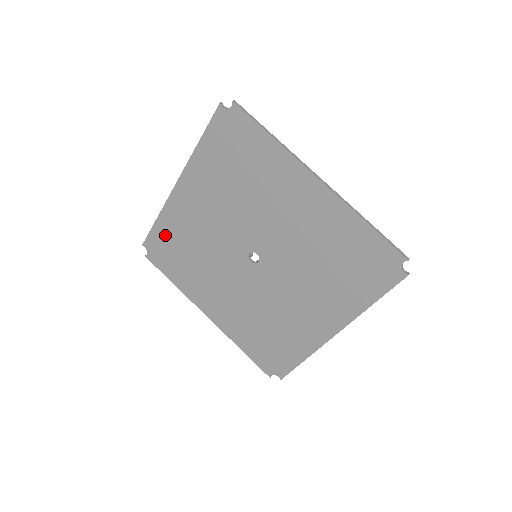
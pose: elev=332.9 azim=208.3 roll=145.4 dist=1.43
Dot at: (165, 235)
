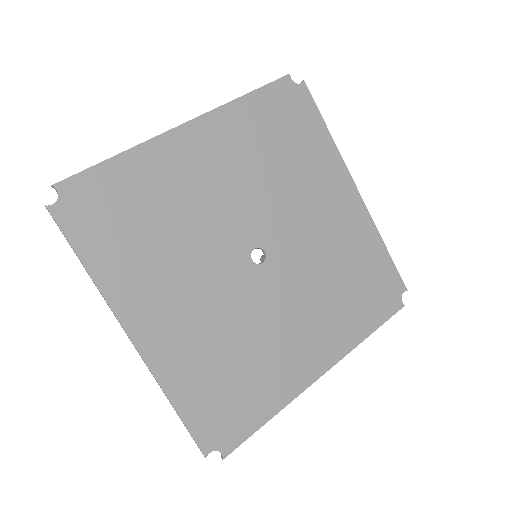
Dot at: (120, 184)
